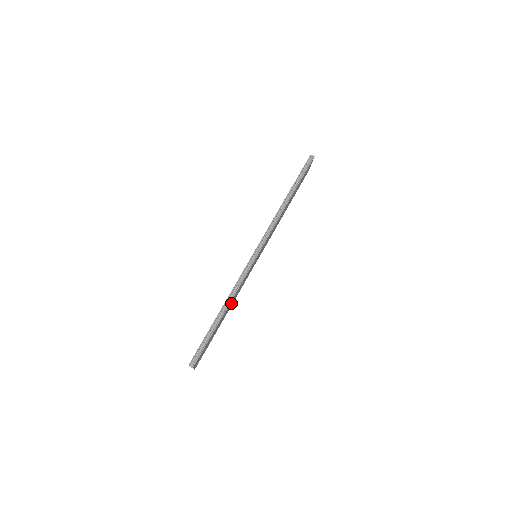
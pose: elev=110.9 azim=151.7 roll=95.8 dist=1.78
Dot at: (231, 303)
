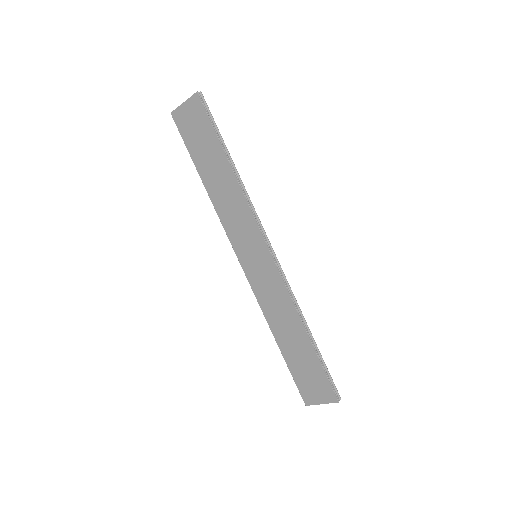
Dot at: occluded
